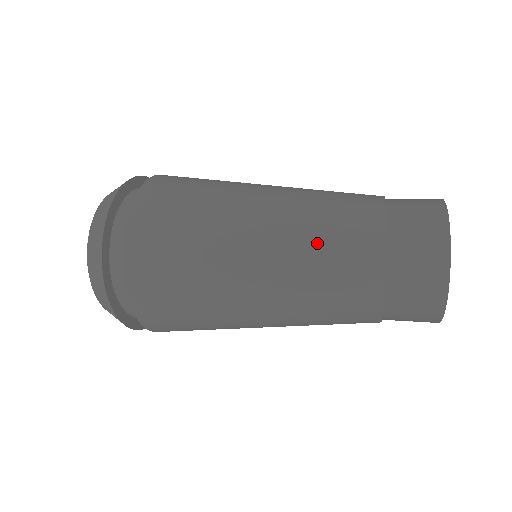
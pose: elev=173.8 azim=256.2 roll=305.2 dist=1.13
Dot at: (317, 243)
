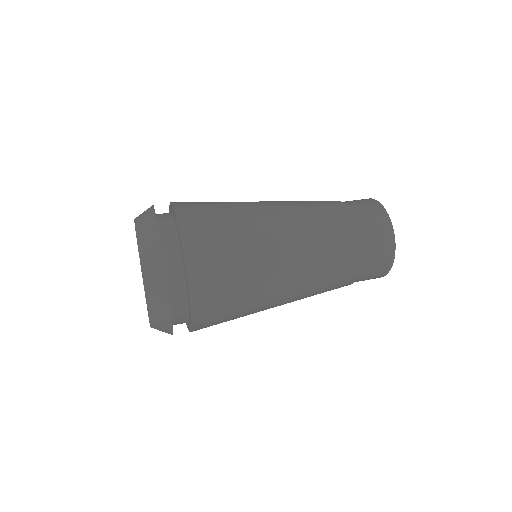
Dot at: (323, 262)
